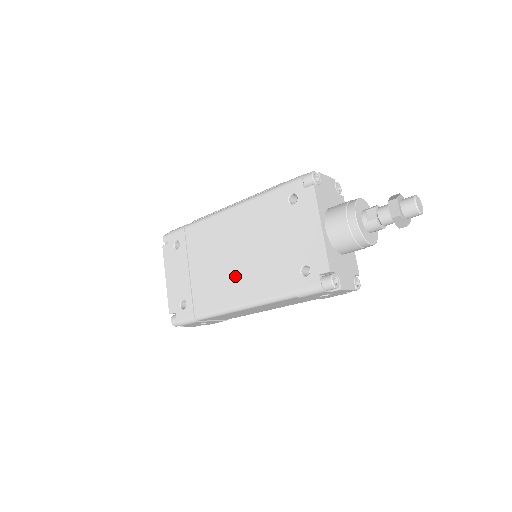
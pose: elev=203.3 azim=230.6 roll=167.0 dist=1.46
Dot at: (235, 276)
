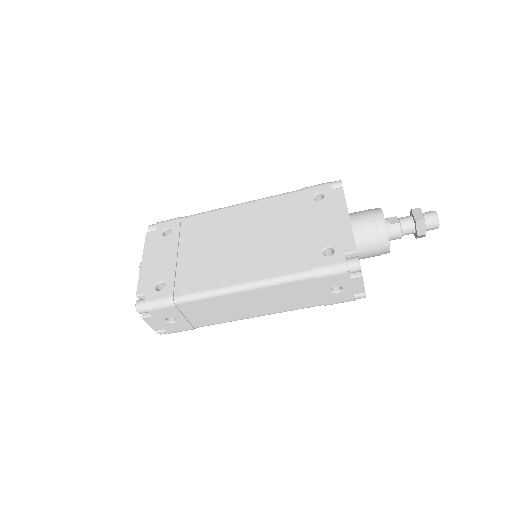
Dot at: (239, 258)
